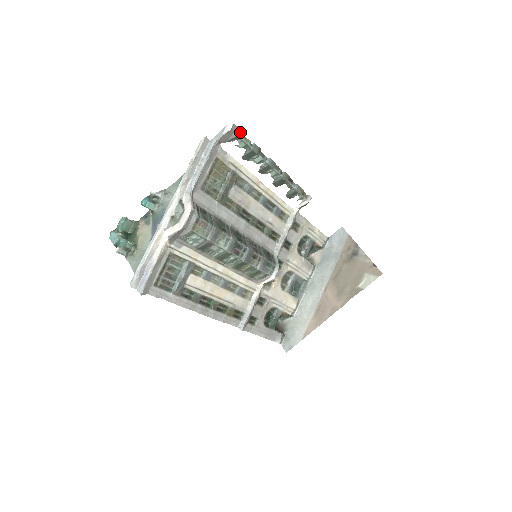
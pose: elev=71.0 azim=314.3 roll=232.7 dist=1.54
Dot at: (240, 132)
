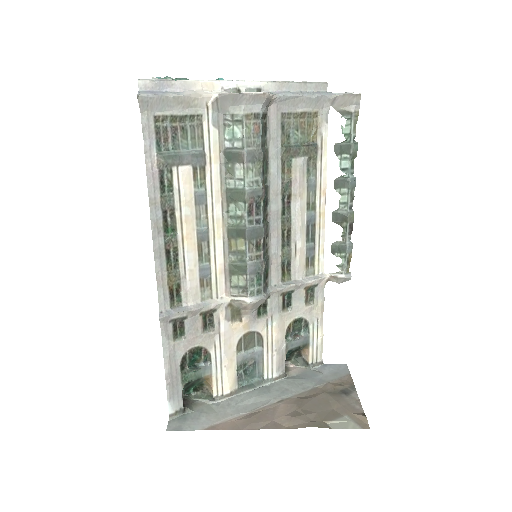
Dot at: (357, 114)
